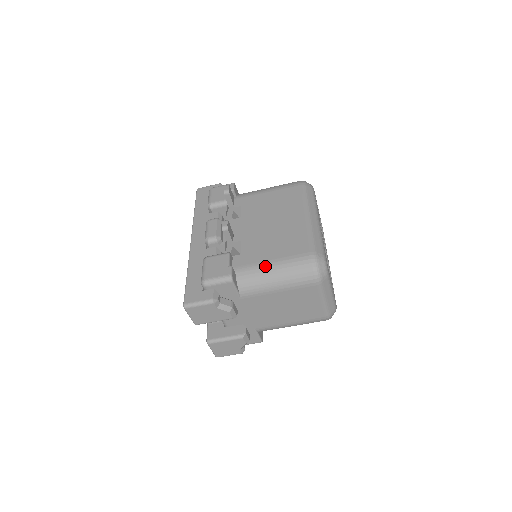
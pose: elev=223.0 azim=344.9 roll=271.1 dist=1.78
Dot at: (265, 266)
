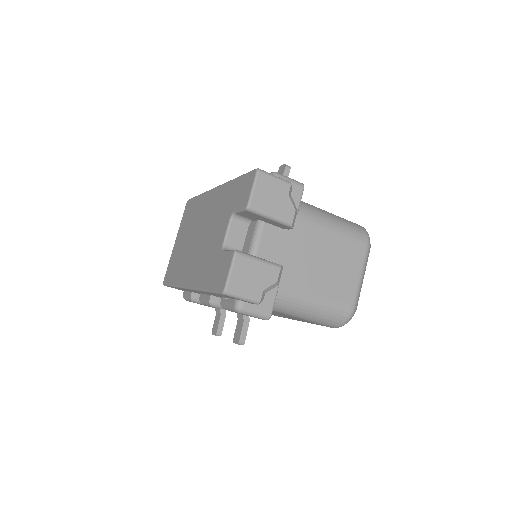
Dot at: (321, 209)
